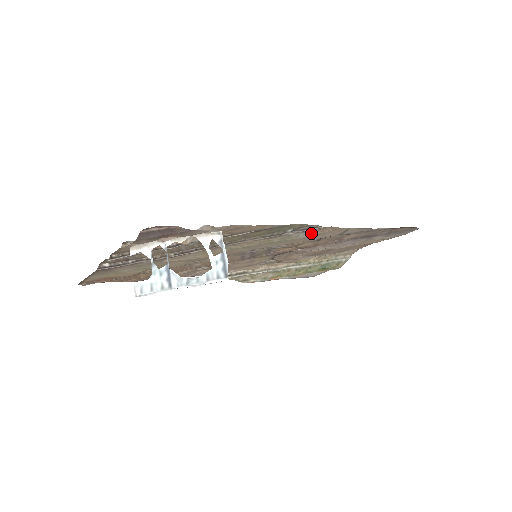
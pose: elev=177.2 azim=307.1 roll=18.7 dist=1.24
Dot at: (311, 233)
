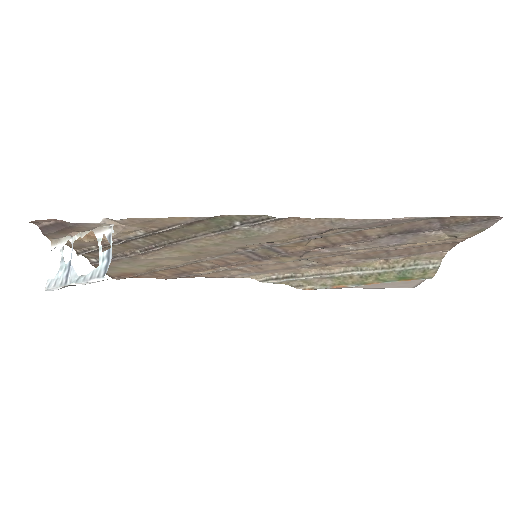
Dot at: (276, 227)
